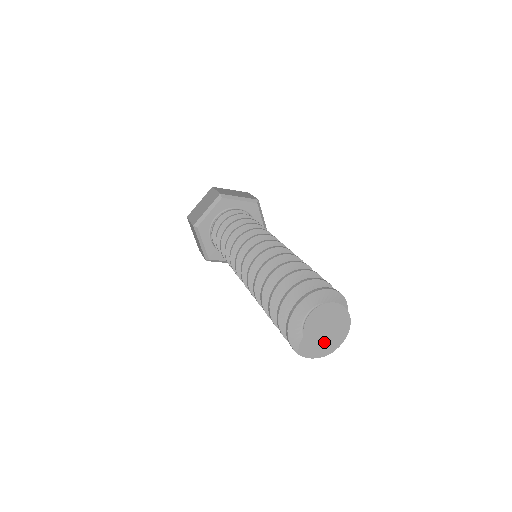
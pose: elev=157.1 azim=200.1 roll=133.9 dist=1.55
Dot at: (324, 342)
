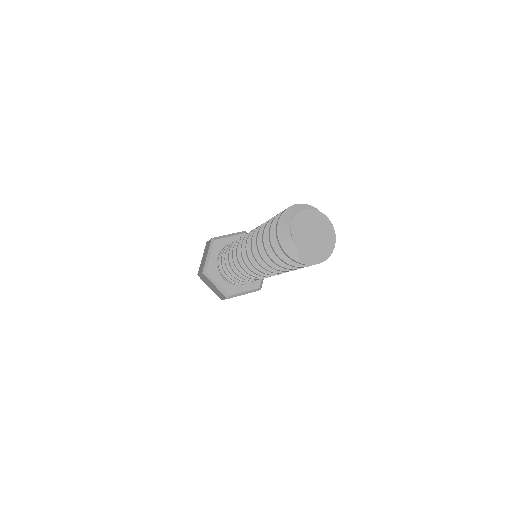
Dot at: (318, 246)
